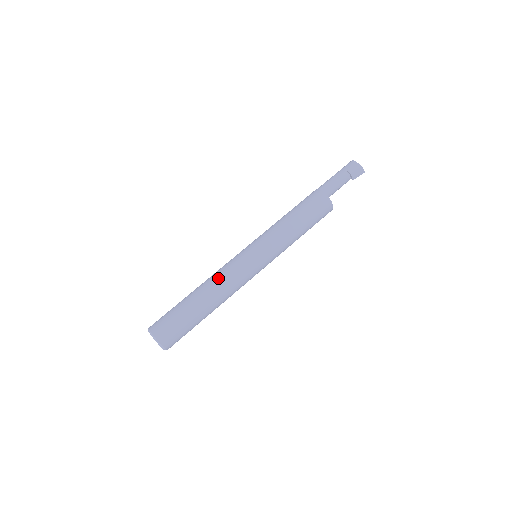
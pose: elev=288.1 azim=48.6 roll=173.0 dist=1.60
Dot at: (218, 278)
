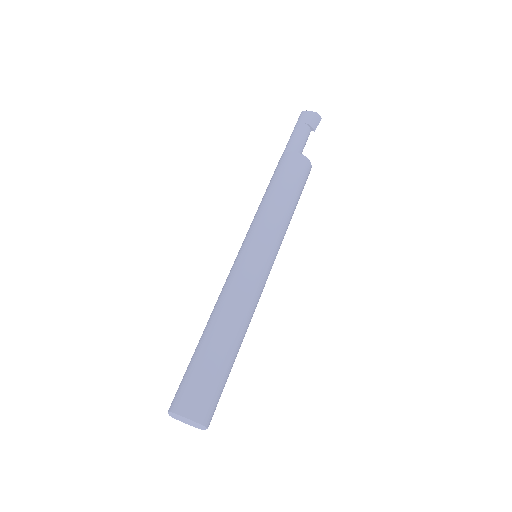
Dot at: (228, 300)
